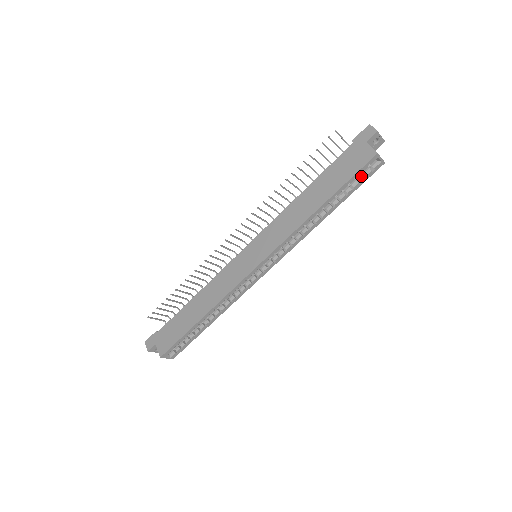
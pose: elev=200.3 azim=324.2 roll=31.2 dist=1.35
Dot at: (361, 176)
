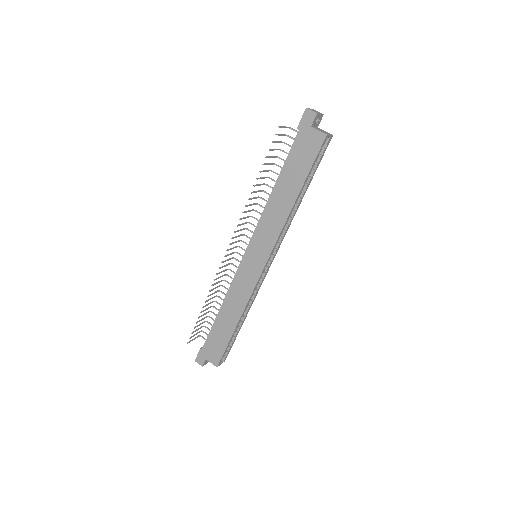
Dot at: (318, 156)
